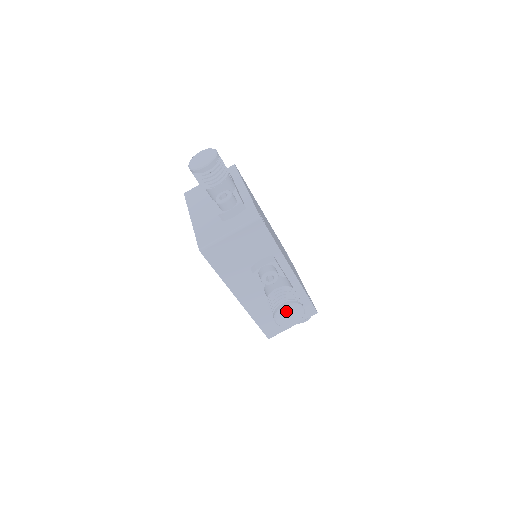
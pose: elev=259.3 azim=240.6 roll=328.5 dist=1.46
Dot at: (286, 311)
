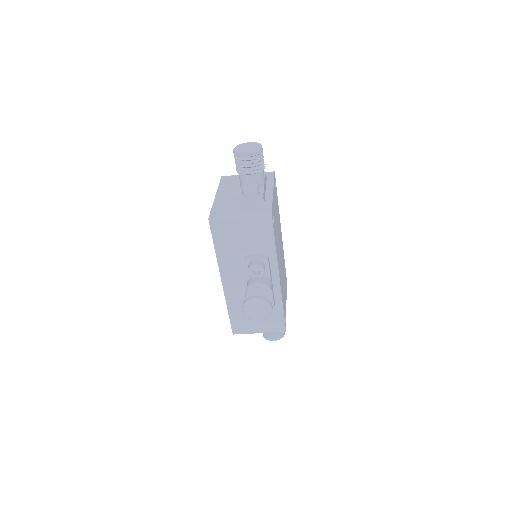
Dot at: (256, 304)
